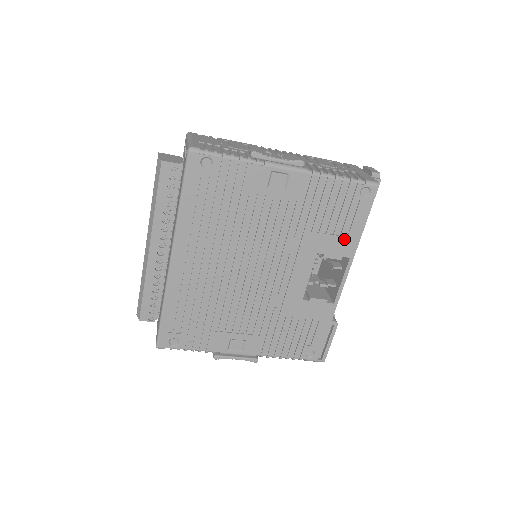
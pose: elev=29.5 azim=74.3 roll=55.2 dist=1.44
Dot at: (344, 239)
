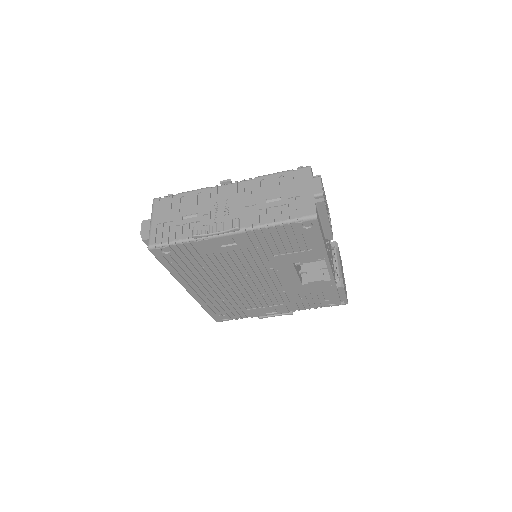
Dot at: (310, 251)
